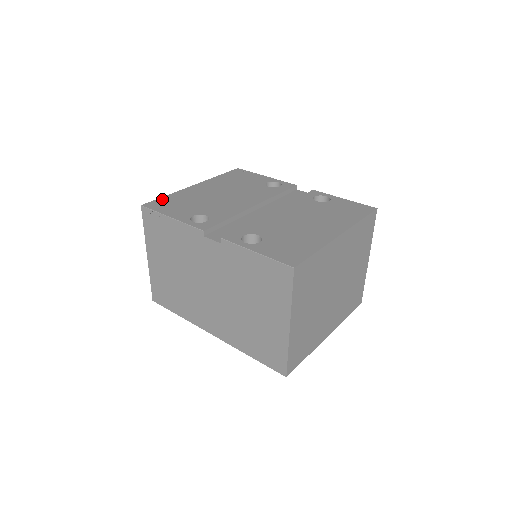
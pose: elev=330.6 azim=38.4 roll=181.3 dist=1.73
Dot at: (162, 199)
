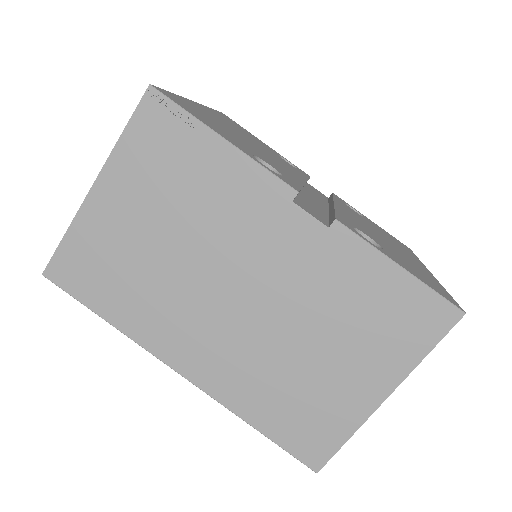
Dot at: occluded
